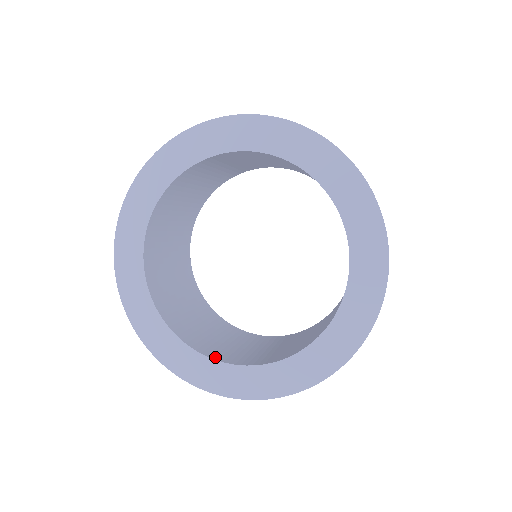
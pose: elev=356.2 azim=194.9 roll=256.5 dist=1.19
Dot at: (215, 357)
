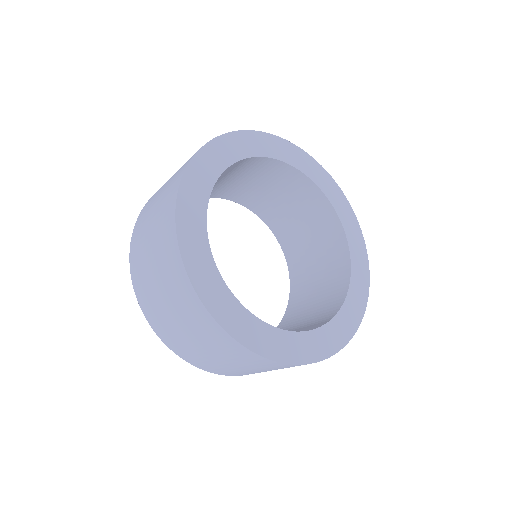
Dot at: (258, 320)
